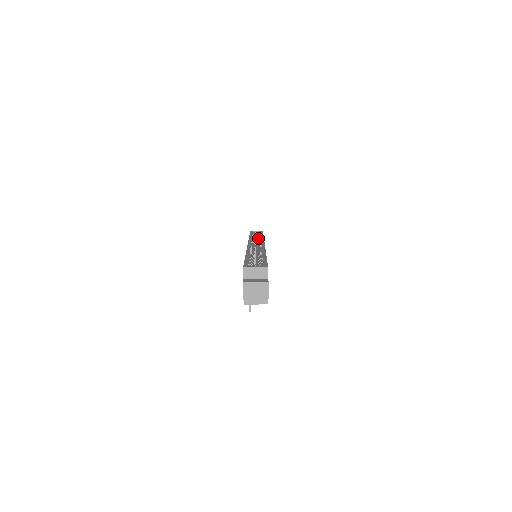
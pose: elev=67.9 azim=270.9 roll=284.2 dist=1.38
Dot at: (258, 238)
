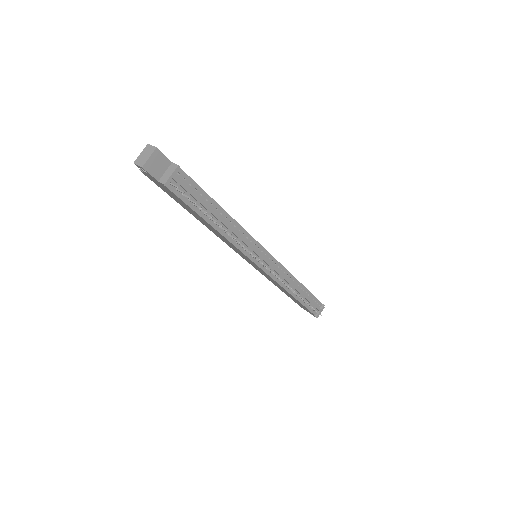
Dot at: occluded
